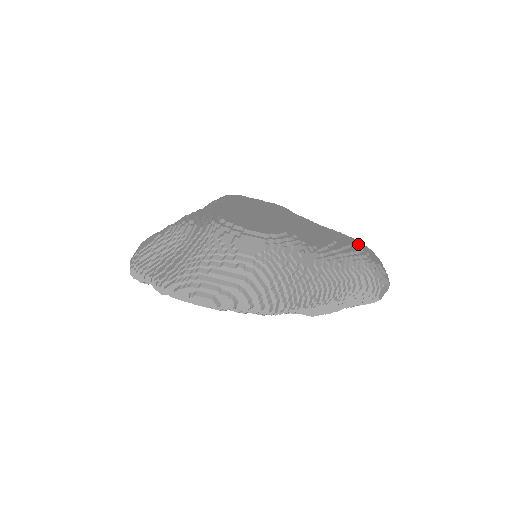
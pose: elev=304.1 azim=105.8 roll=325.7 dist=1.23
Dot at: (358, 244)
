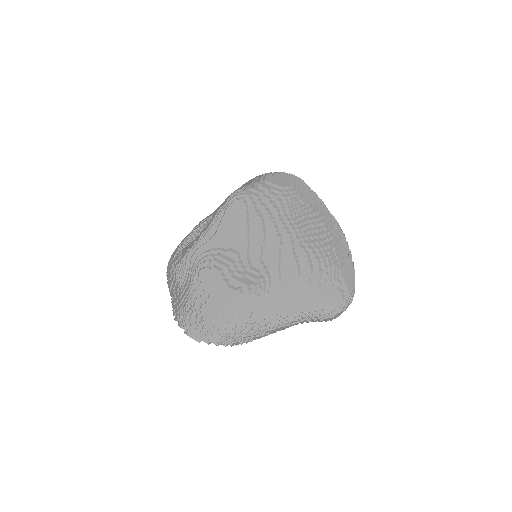
Dot at: (319, 278)
